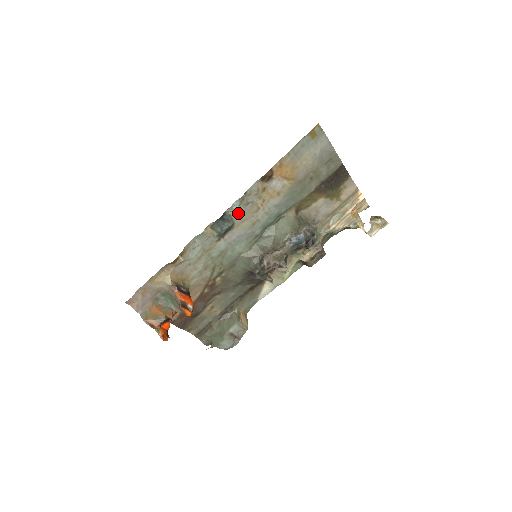
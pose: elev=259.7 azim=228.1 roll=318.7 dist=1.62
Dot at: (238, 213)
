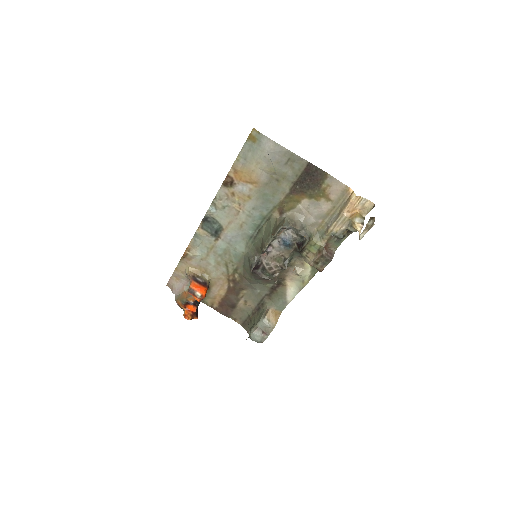
Dot at: (219, 216)
